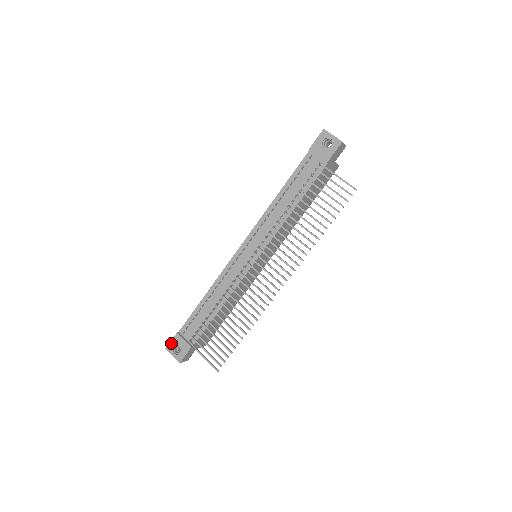
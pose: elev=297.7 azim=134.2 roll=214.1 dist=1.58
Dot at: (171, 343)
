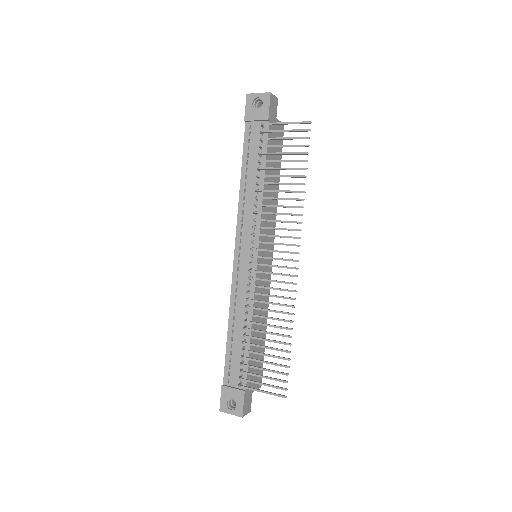
Dot at: (222, 401)
